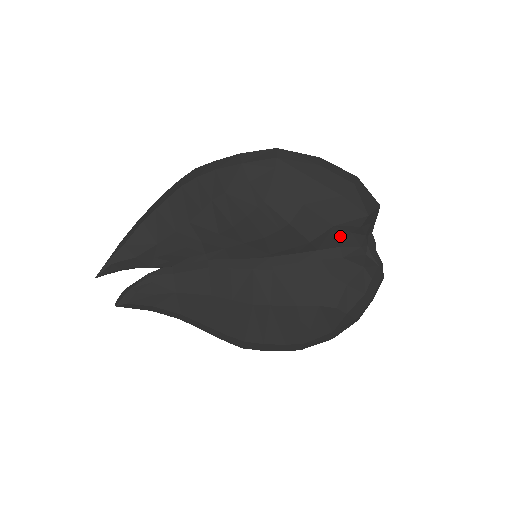
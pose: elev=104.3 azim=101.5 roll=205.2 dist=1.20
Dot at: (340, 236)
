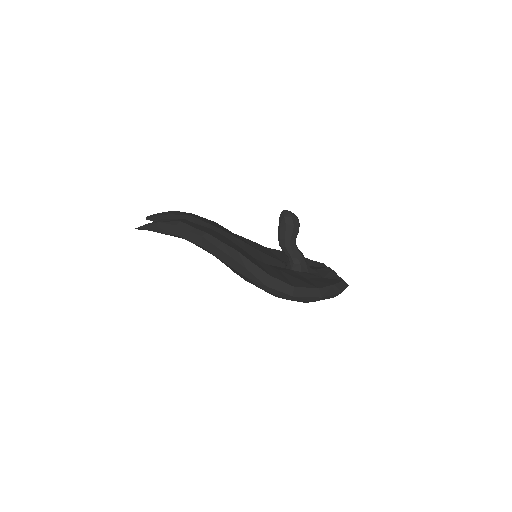
Dot at: occluded
